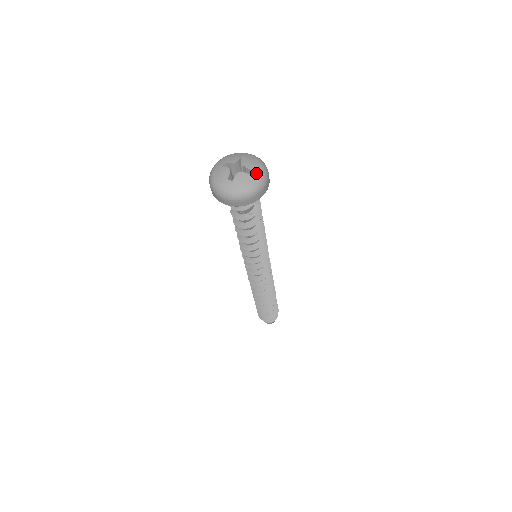
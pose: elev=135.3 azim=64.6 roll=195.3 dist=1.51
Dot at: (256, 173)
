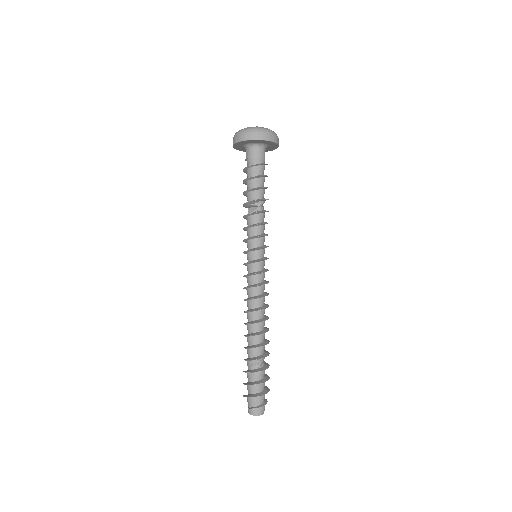
Dot at: occluded
